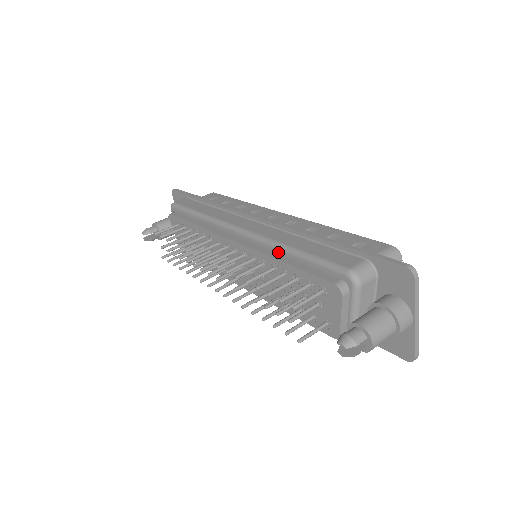
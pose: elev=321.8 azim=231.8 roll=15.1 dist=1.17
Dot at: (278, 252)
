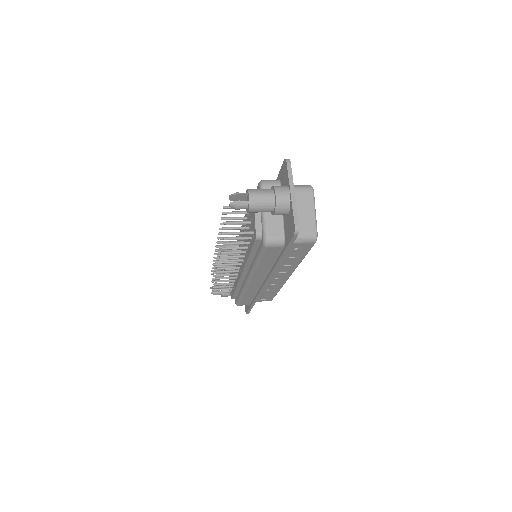
Dot at: occluded
